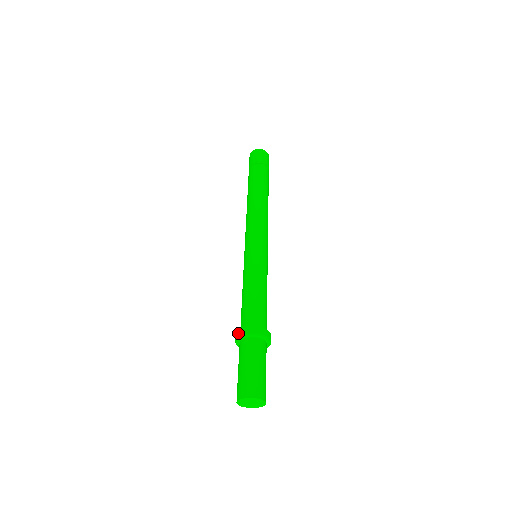
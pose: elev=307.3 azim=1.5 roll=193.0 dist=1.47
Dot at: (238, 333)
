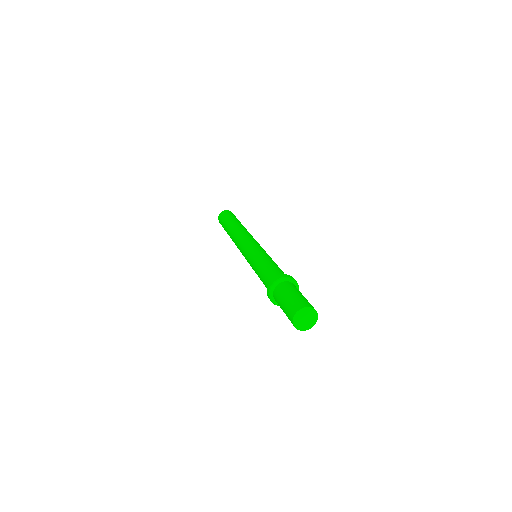
Dot at: (269, 285)
